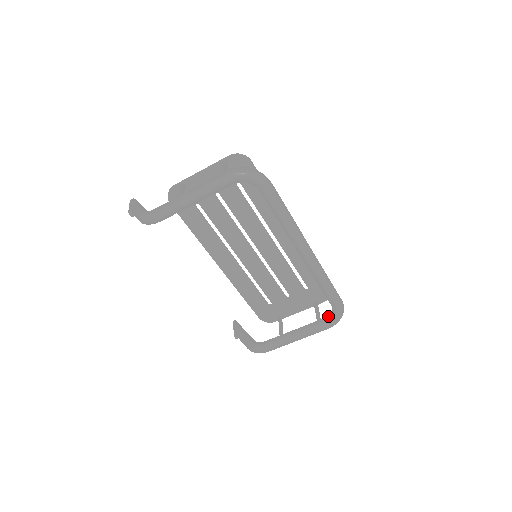
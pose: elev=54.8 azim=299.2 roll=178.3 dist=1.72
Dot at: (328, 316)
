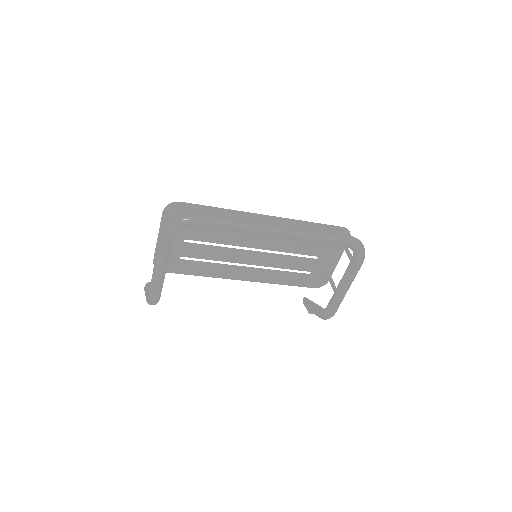
Dot at: (353, 254)
